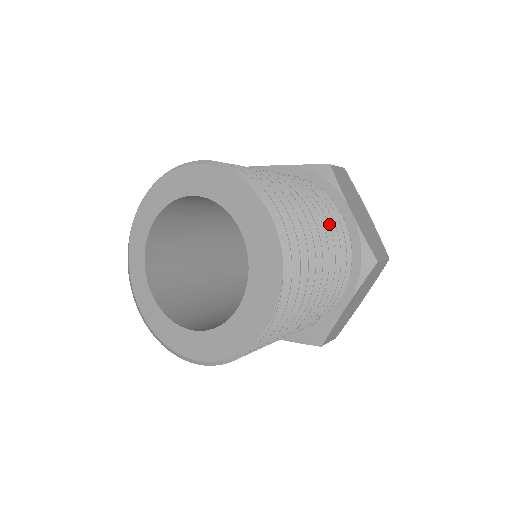
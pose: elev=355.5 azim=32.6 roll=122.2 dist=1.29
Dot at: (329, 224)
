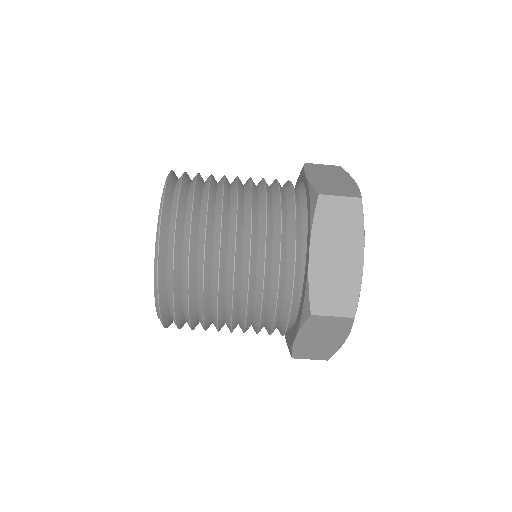
Dot at: occluded
